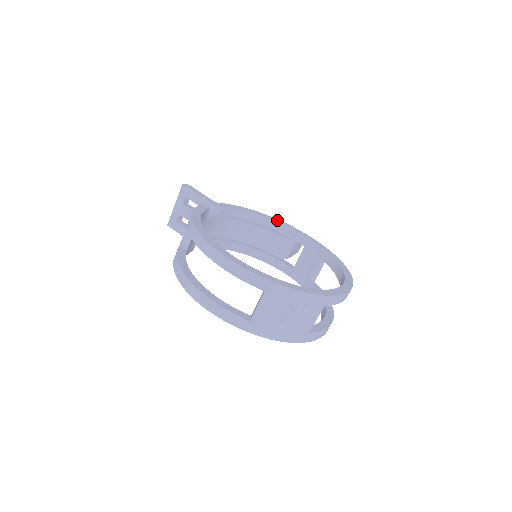
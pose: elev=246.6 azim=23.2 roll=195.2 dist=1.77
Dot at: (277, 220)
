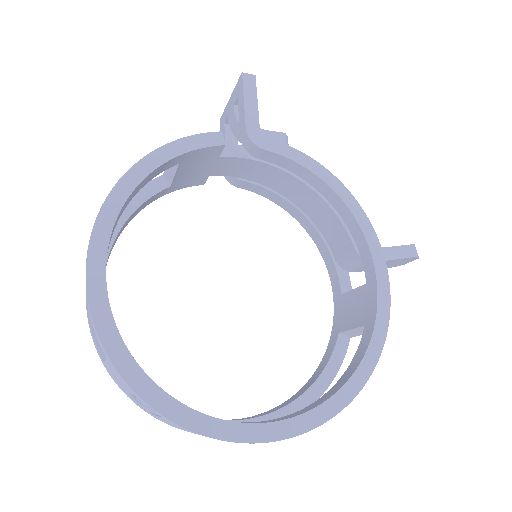
Dot at: (359, 213)
